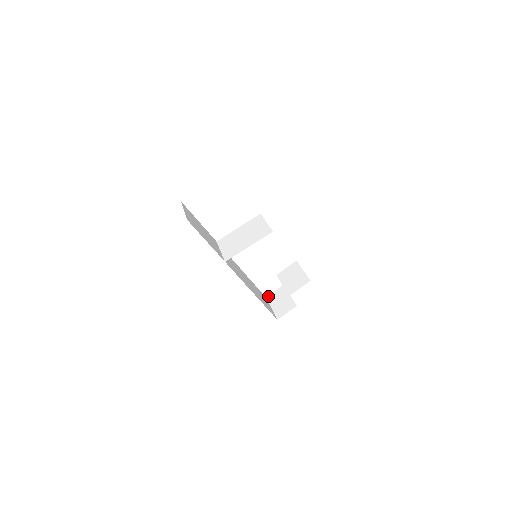
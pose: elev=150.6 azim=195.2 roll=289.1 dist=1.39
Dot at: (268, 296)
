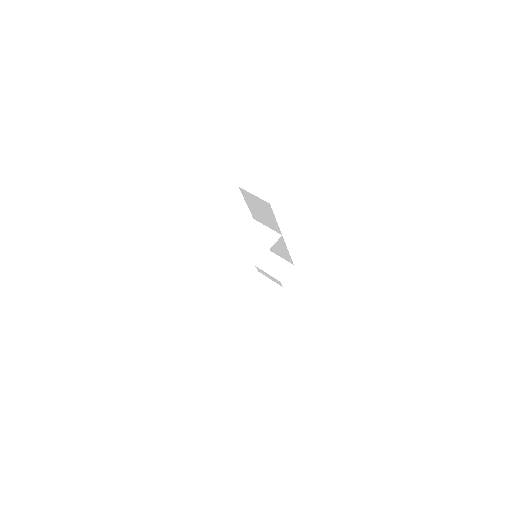
Dot at: (248, 284)
